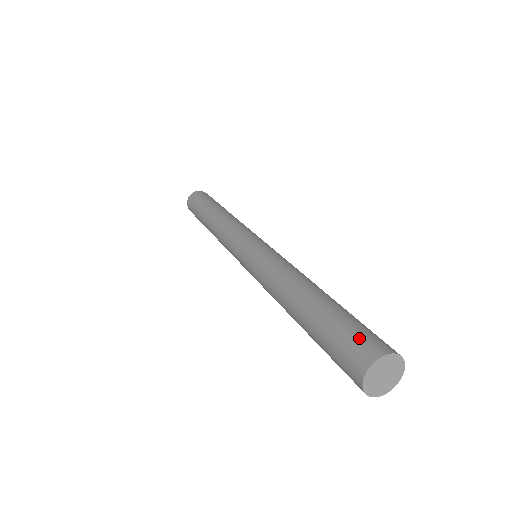
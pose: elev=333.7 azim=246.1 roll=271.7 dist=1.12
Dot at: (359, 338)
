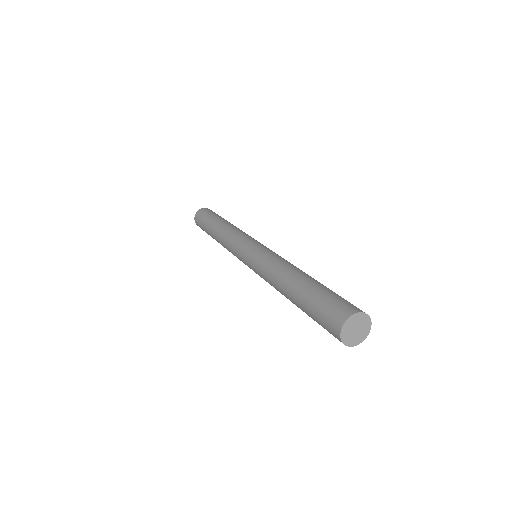
Dot at: (331, 310)
